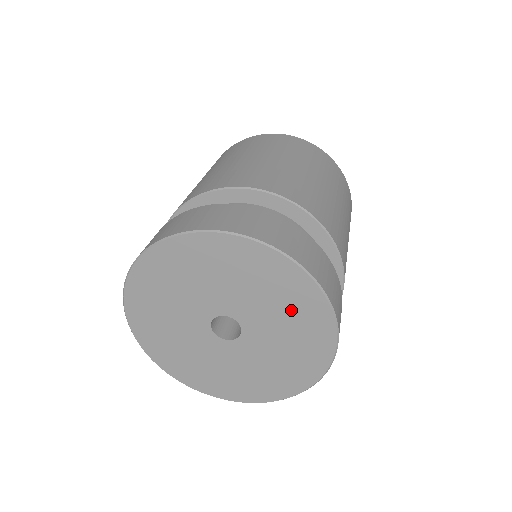
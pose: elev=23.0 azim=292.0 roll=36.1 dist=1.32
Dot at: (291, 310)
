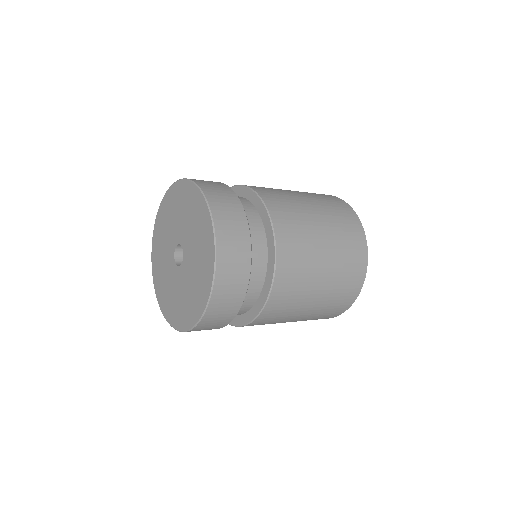
Dot at: (190, 209)
